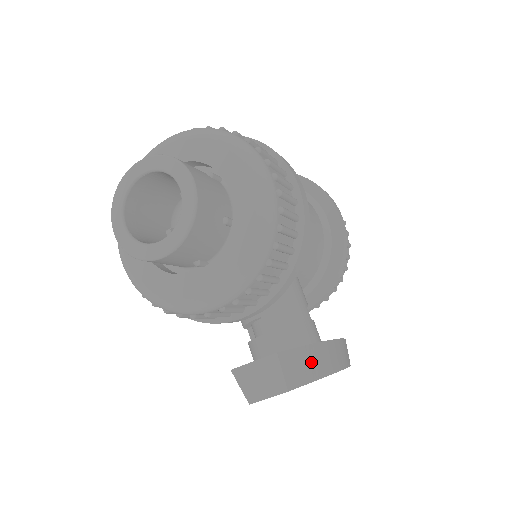
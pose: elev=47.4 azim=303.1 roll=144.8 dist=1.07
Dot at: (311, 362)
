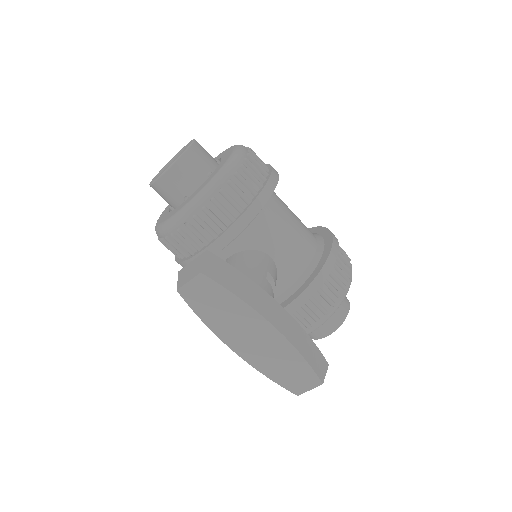
Dot at: (241, 284)
